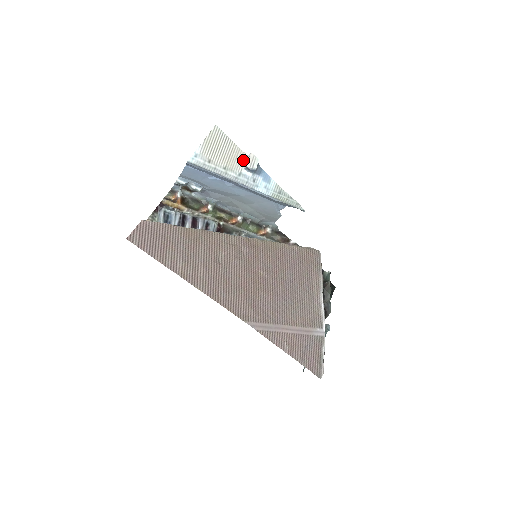
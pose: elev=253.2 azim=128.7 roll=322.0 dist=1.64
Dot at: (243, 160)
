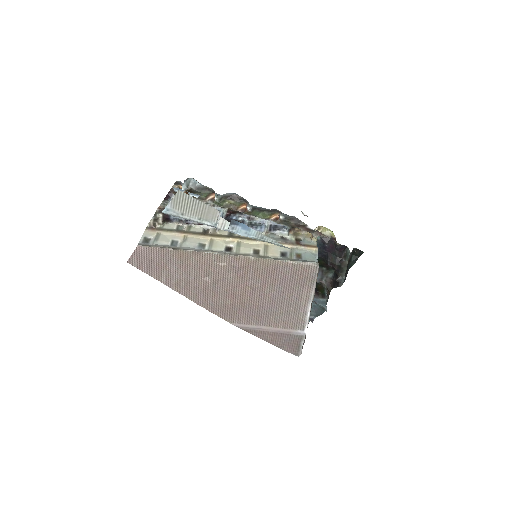
Dot at: (217, 214)
